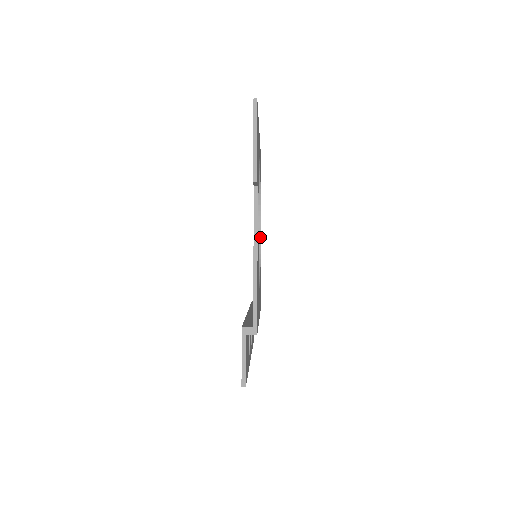
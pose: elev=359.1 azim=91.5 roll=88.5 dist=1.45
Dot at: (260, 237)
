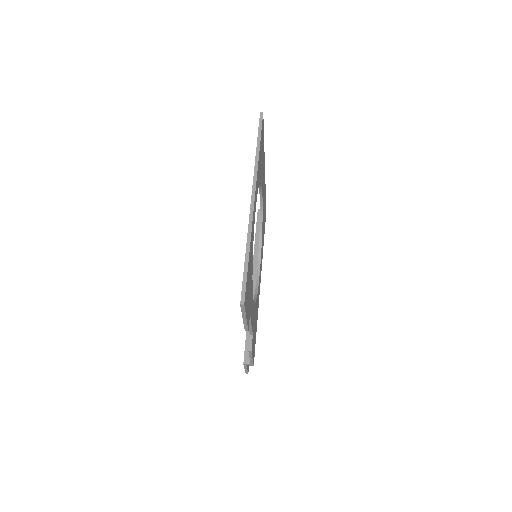
Dot at: (262, 201)
